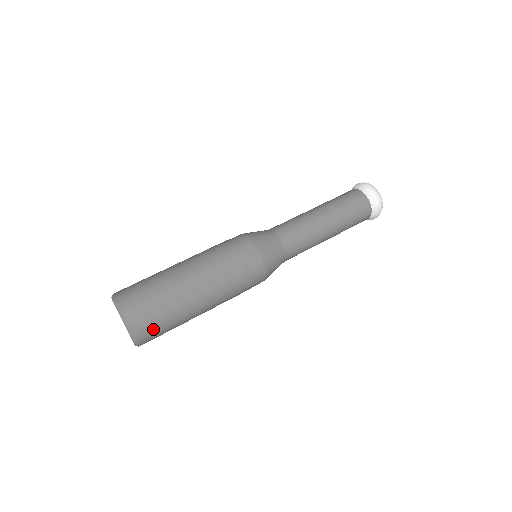
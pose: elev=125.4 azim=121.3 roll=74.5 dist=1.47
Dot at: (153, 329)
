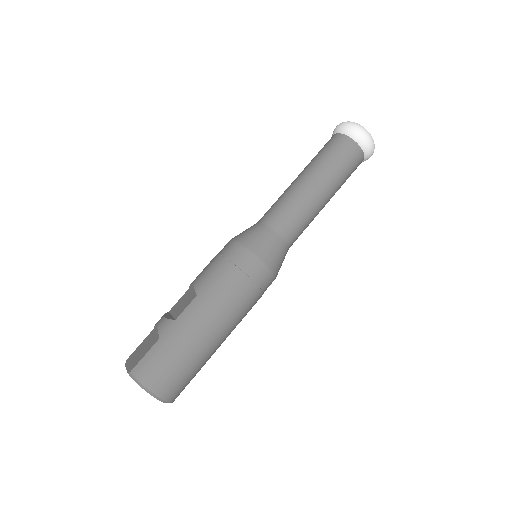
Dot at: occluded
